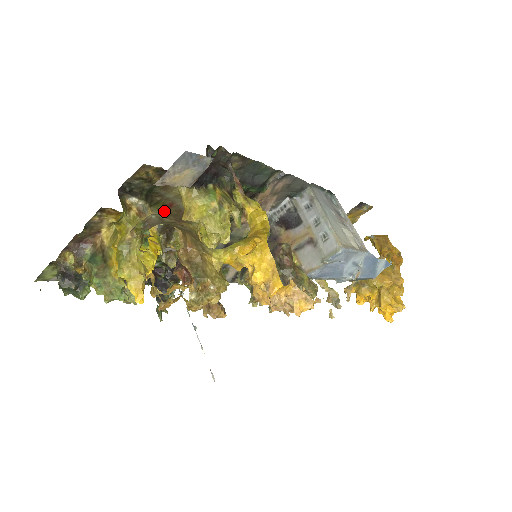
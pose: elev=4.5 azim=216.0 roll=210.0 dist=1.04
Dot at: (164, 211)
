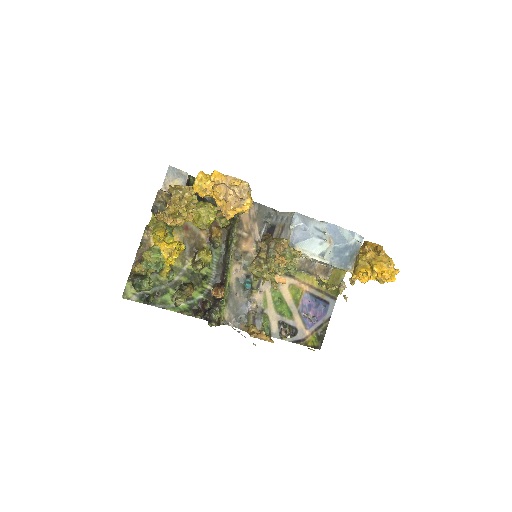
Dot at: (185, 234)
